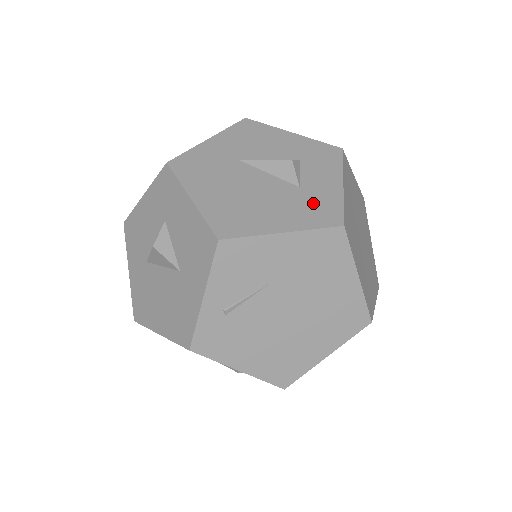
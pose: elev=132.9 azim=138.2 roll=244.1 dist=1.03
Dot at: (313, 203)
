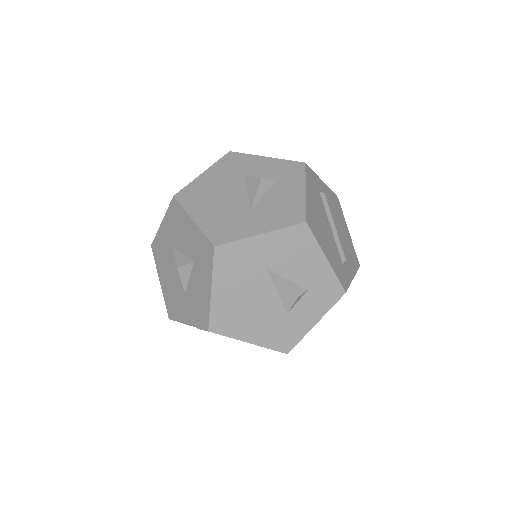
Dot at: (284, 330)
